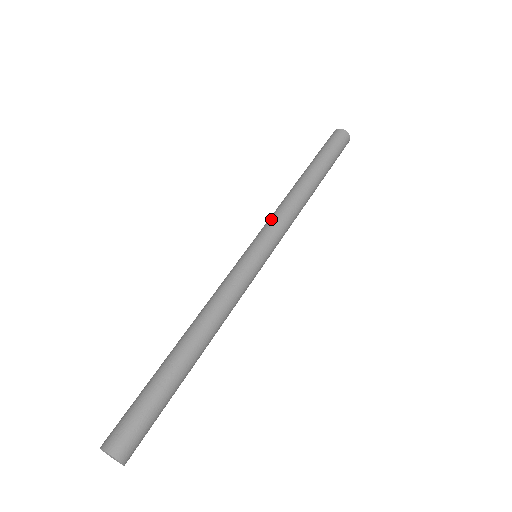
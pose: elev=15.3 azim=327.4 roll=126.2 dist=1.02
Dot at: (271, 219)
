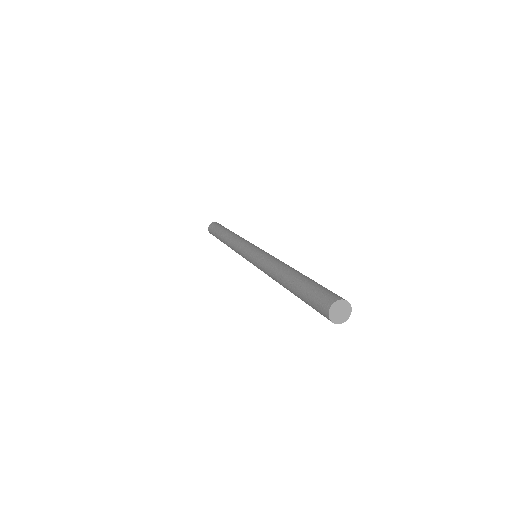
Dot at: (238, 250)
